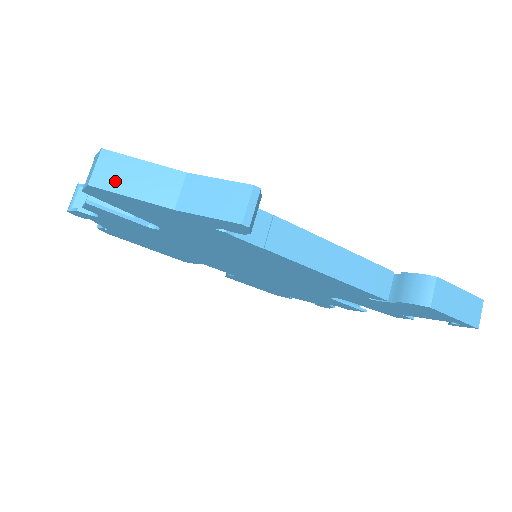
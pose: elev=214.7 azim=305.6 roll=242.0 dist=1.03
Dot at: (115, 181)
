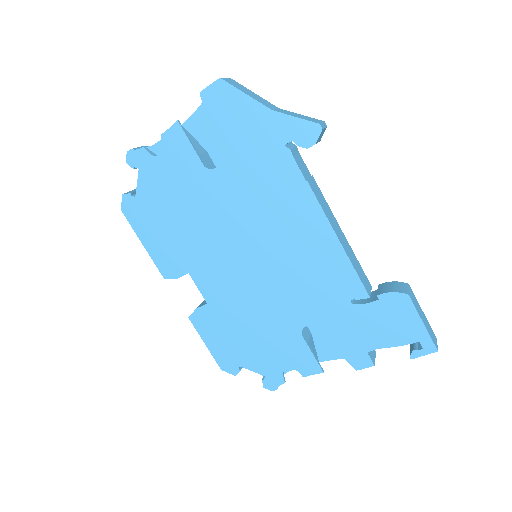
Dot at: (237, 86)
